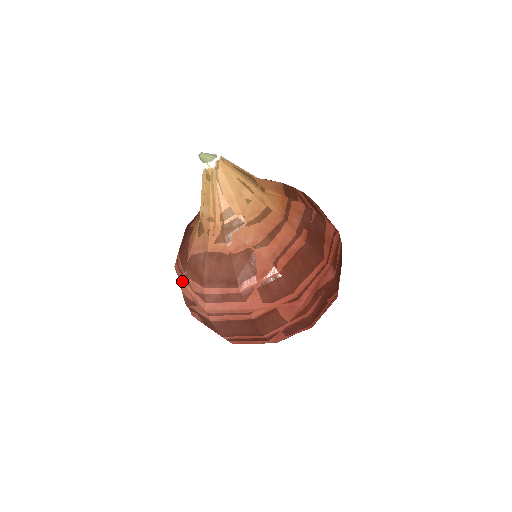
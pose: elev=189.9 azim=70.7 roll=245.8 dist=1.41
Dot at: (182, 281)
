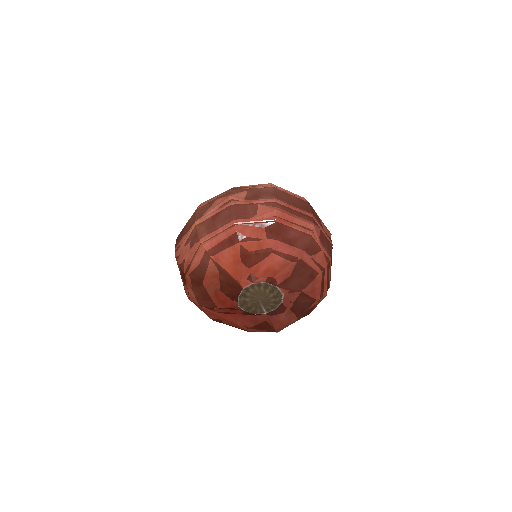
Dot at: occluded
